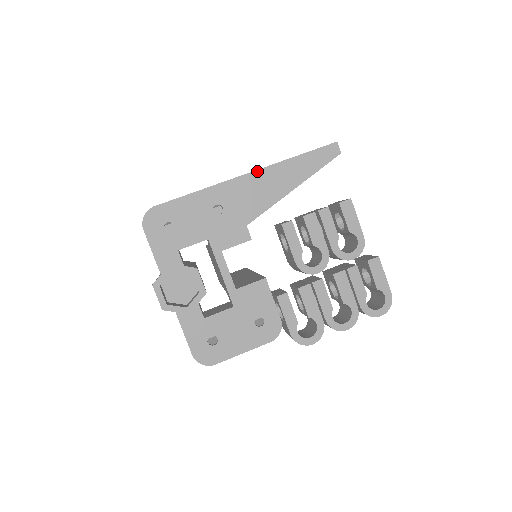
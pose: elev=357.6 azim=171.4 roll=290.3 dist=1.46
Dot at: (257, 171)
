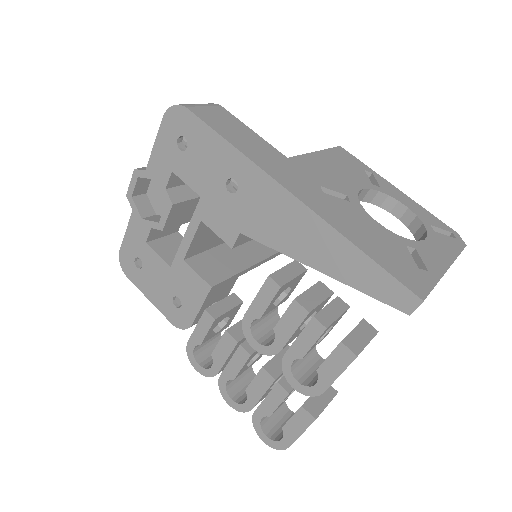
Dot at: (303, 205)
